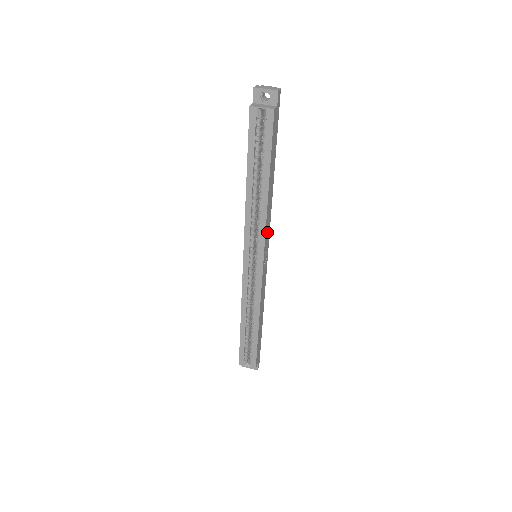
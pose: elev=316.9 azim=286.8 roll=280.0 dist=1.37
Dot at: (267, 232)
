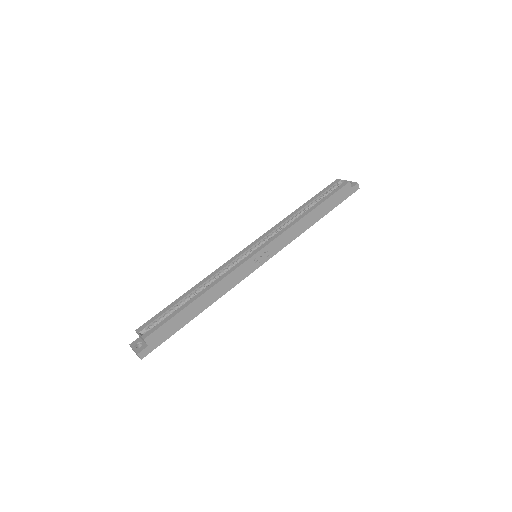
Dot at: (281, 241)
